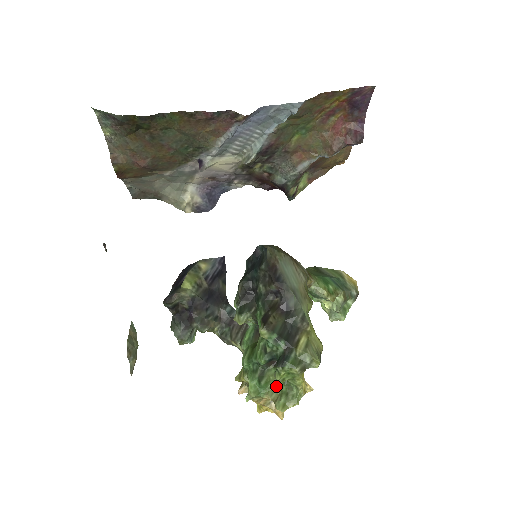
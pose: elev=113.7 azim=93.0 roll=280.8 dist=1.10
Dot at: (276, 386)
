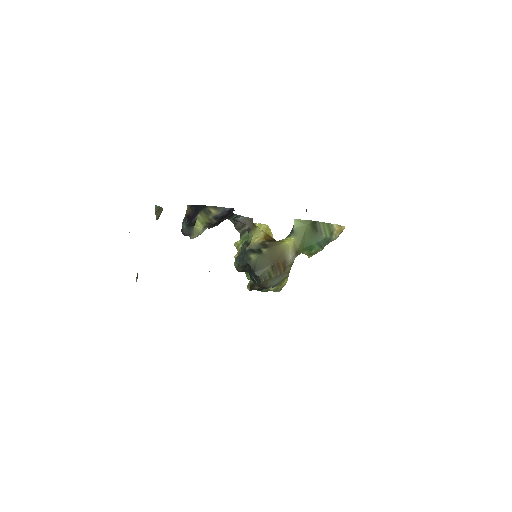
Dot at: occluded
